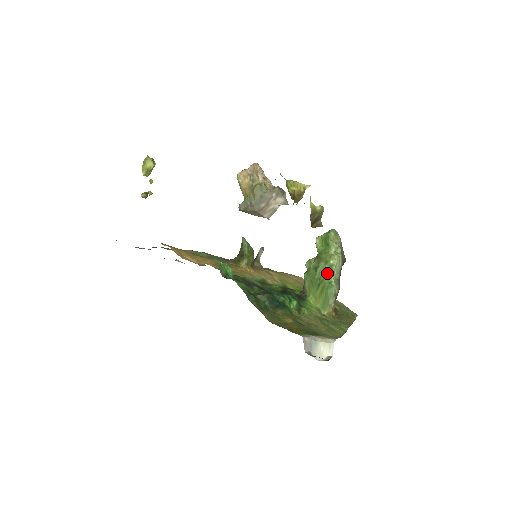
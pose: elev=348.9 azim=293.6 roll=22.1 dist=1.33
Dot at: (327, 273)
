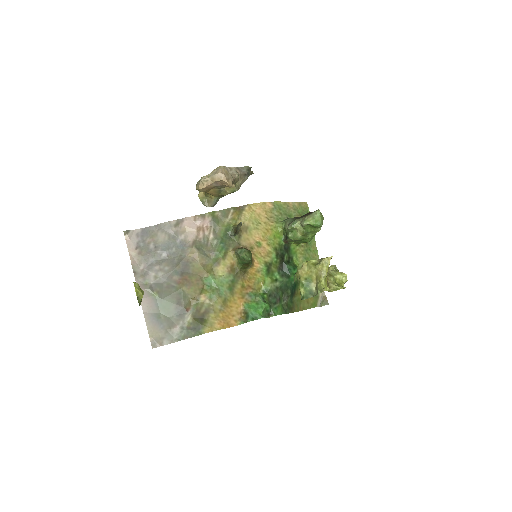
Dot at: occluded
